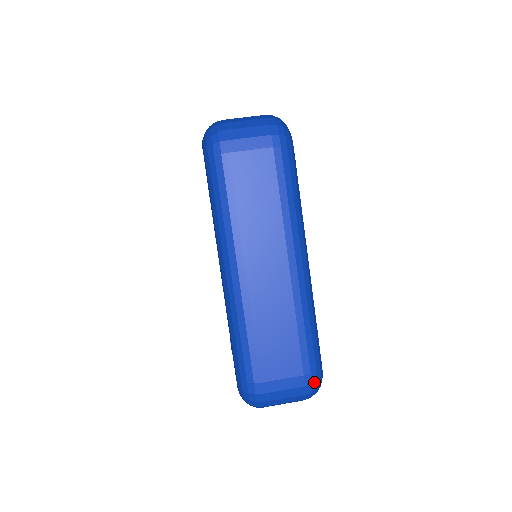
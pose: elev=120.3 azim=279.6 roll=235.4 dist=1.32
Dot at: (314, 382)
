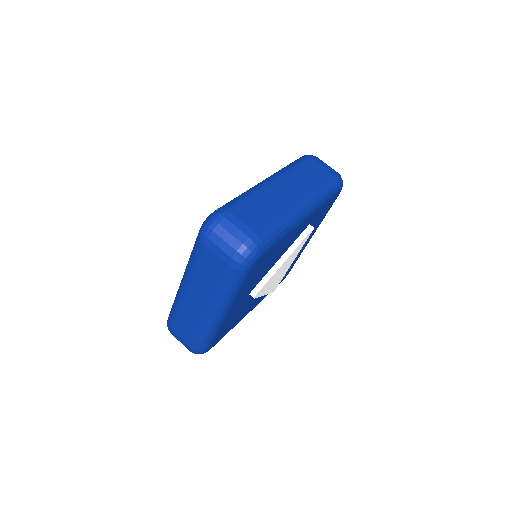
Dot at: (195, 352)
